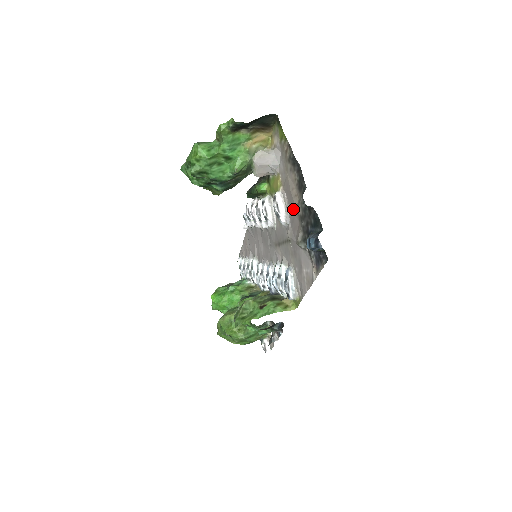
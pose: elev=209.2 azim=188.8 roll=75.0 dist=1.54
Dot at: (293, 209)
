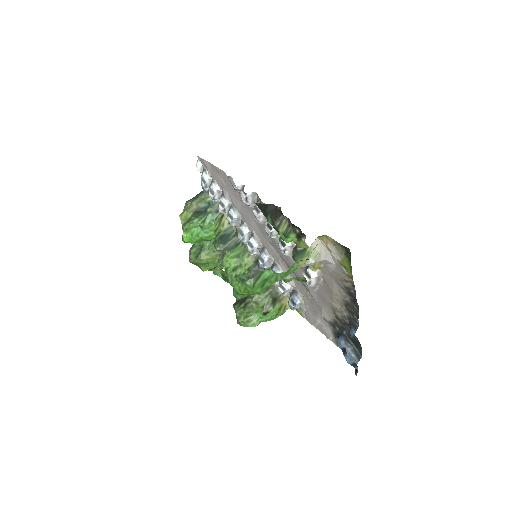
Dot at: (328, 297)
